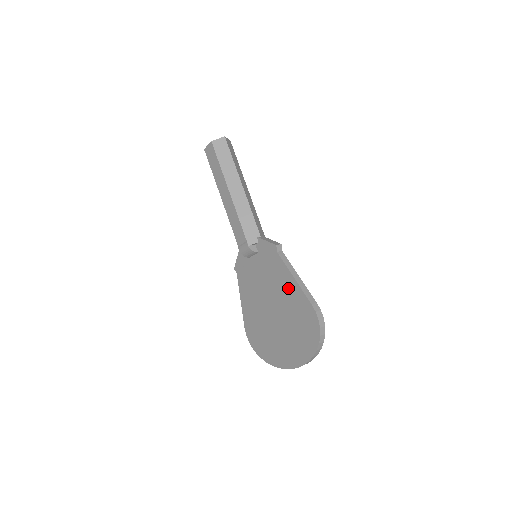
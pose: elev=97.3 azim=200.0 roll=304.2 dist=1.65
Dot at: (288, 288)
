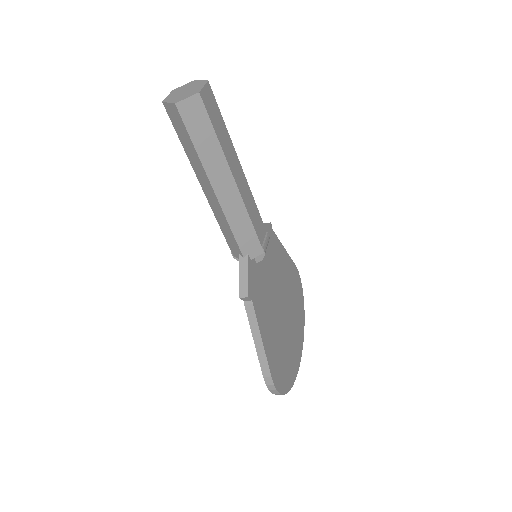
Dot at: occluded
